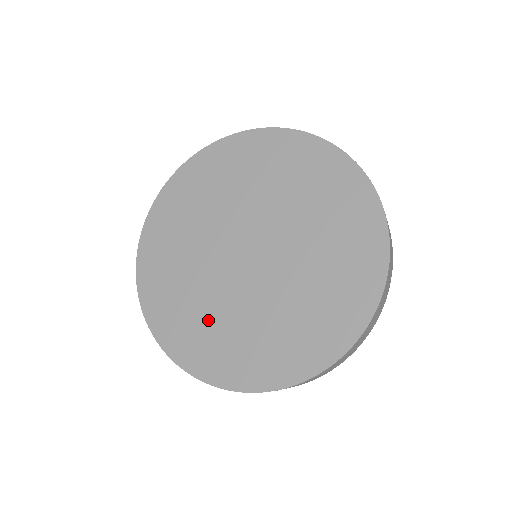
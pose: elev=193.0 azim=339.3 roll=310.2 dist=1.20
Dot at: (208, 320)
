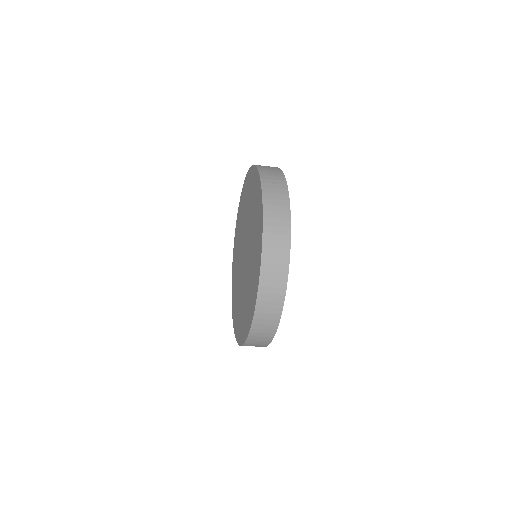
Dot at: (236, 271)
